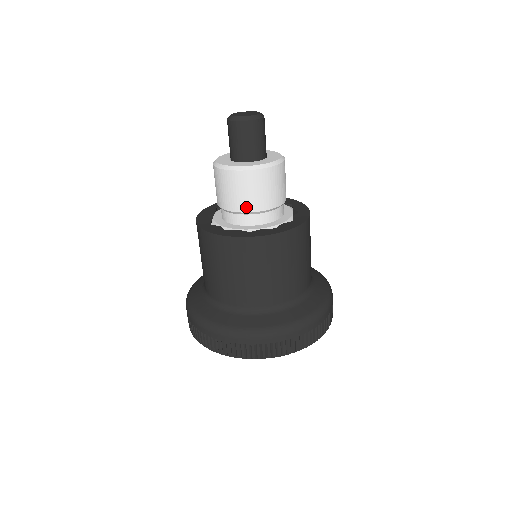
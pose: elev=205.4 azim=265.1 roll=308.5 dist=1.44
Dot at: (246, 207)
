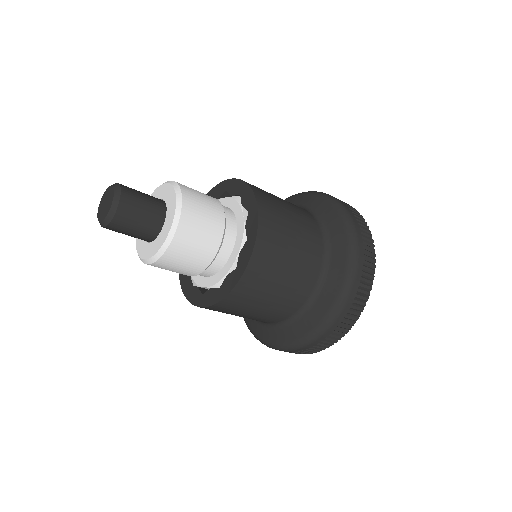
Dot at: (196, 271)
